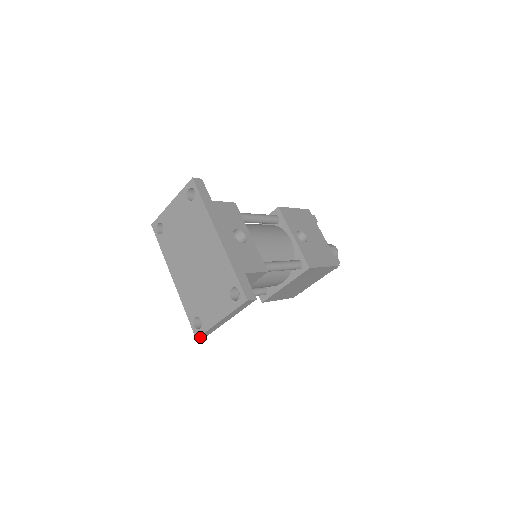
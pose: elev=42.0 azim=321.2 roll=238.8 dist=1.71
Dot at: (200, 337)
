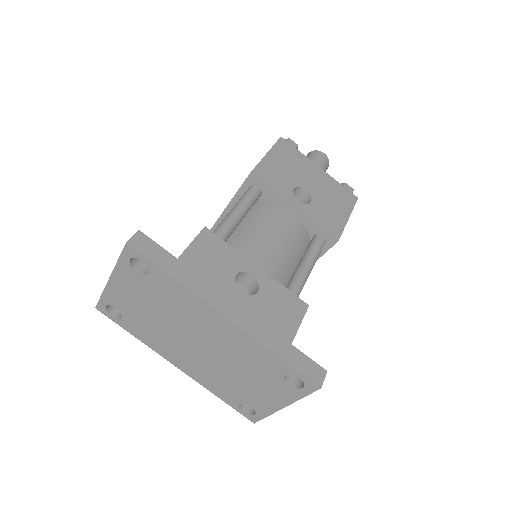
Dot at: occluded
